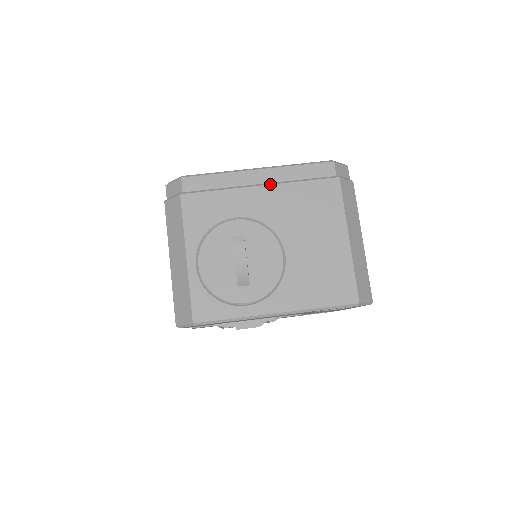
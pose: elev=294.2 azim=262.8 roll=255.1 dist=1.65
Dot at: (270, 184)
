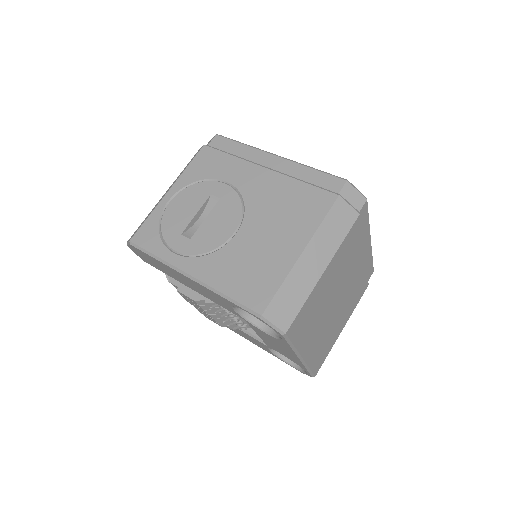
Dot at: (274, 170)
